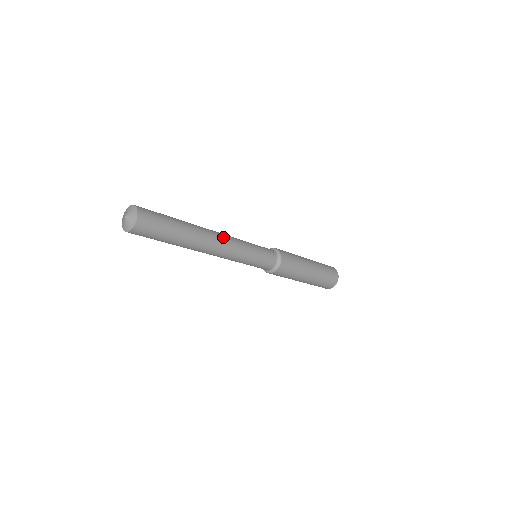
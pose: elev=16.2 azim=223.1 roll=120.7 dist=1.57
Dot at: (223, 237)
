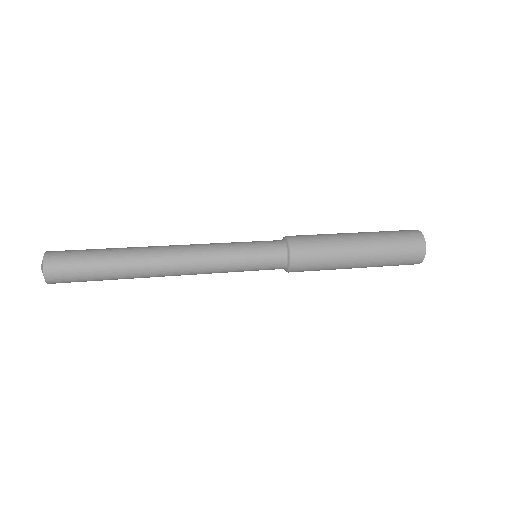
Dot at: (181, 253)
